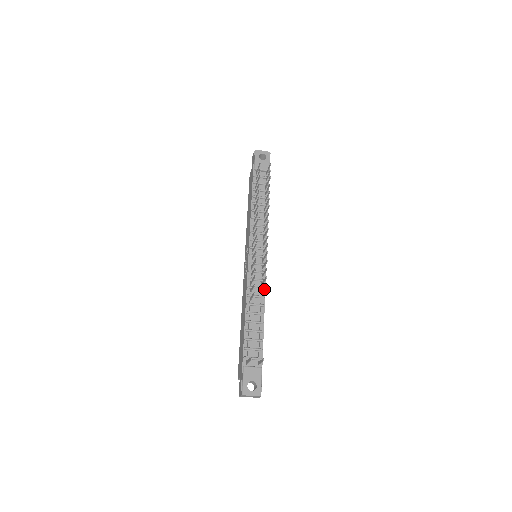
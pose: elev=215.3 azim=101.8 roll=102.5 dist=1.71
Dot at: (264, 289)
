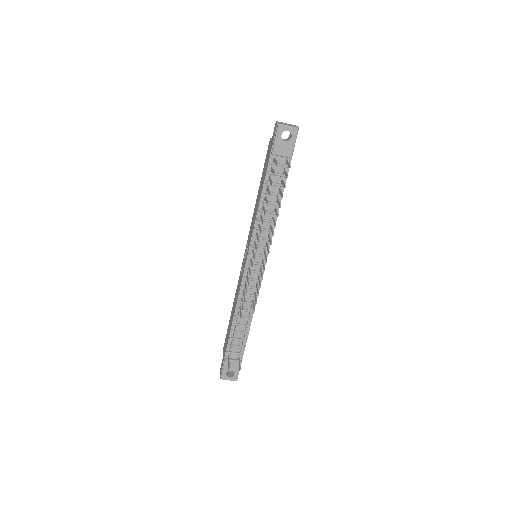
Dot at: (253, 308)
